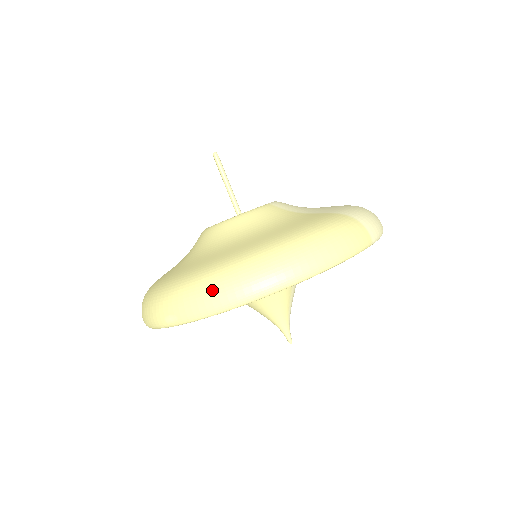
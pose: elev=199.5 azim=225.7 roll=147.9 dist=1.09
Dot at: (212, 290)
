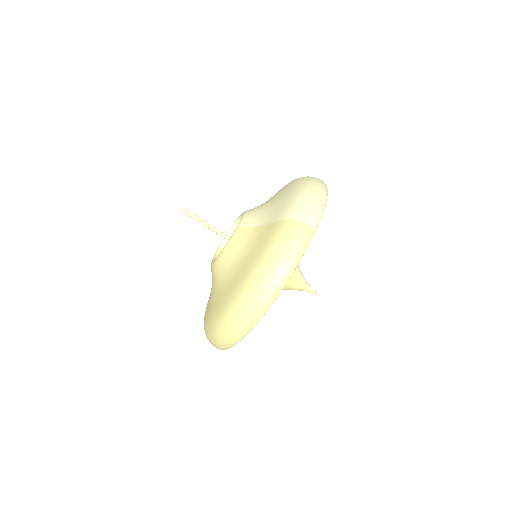
Dot at: (231, 327)
